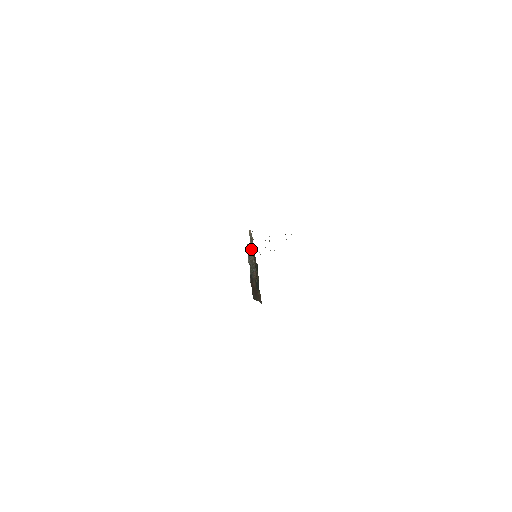
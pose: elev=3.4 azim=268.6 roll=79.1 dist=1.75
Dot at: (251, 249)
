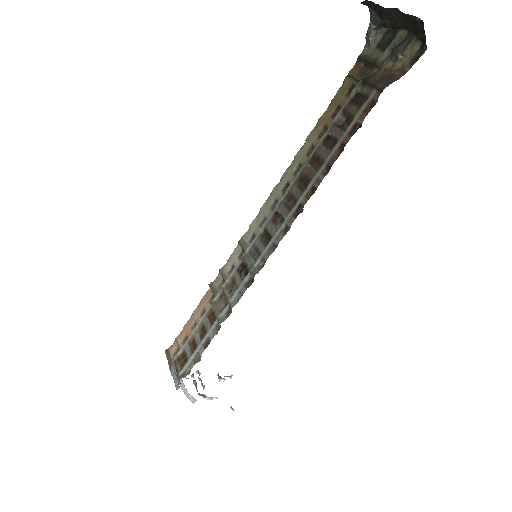
Dot at: occluded
